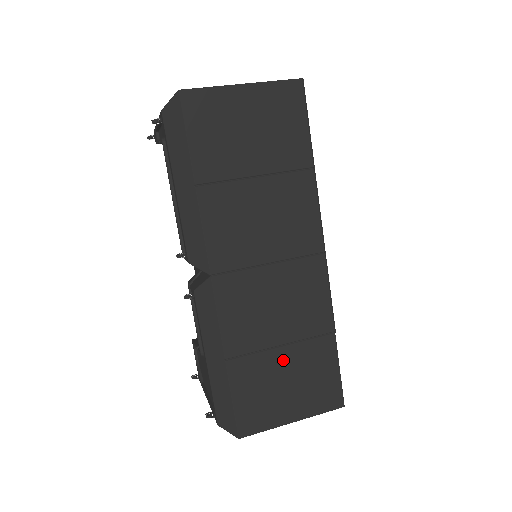
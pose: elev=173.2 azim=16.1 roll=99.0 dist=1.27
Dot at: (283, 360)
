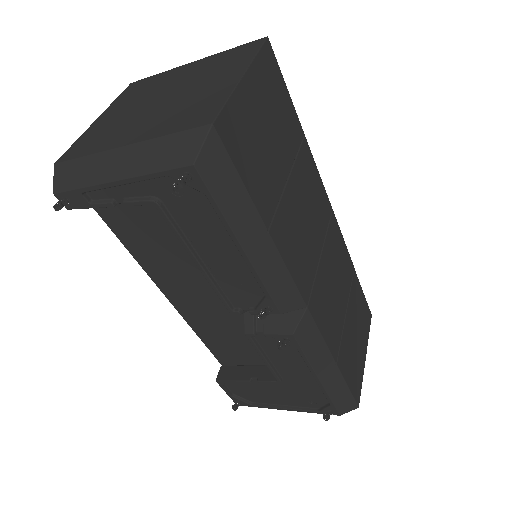
Dot at: (350, 322)
